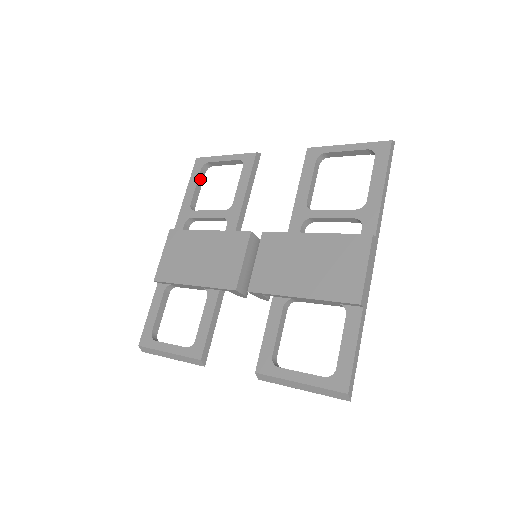
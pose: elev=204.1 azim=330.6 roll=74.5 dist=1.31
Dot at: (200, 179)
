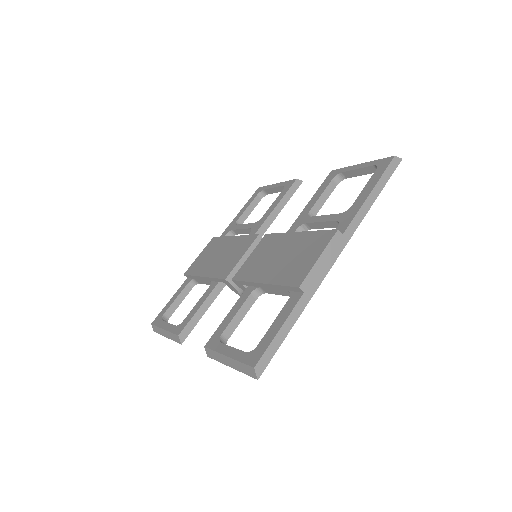
Dot at: (254, 203)
